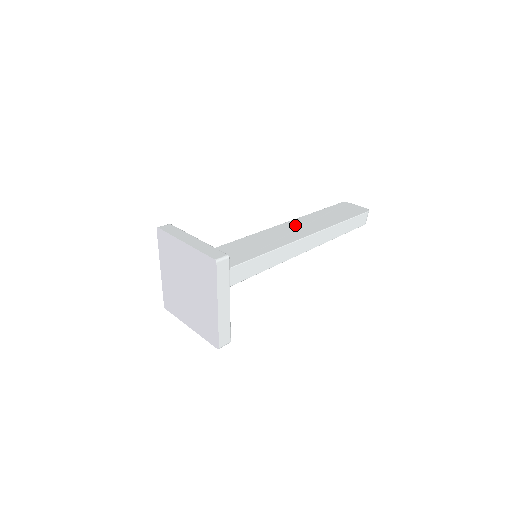
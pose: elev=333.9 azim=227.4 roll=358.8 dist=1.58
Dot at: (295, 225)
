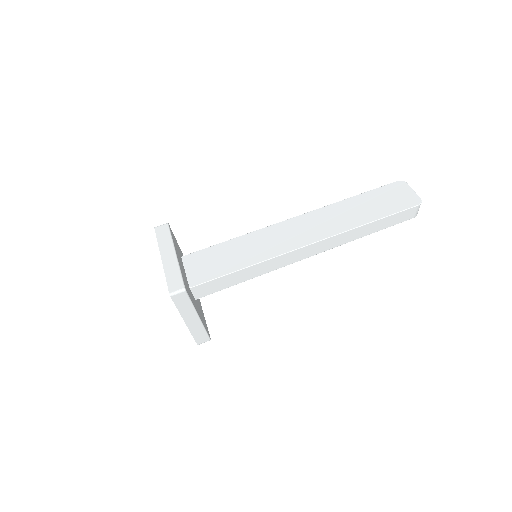
Dot at: (313, 220)
